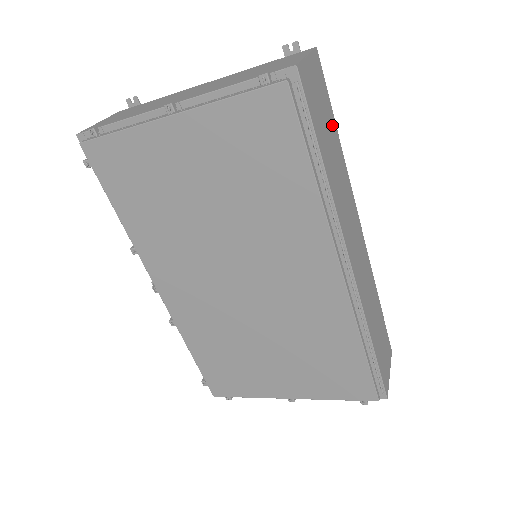
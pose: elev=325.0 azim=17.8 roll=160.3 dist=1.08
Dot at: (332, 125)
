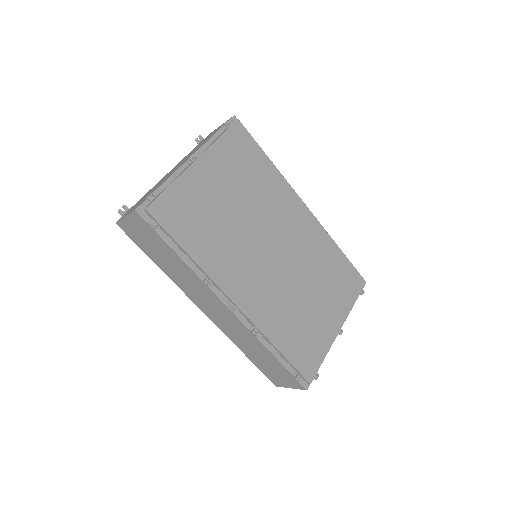
Dot at: occluded
